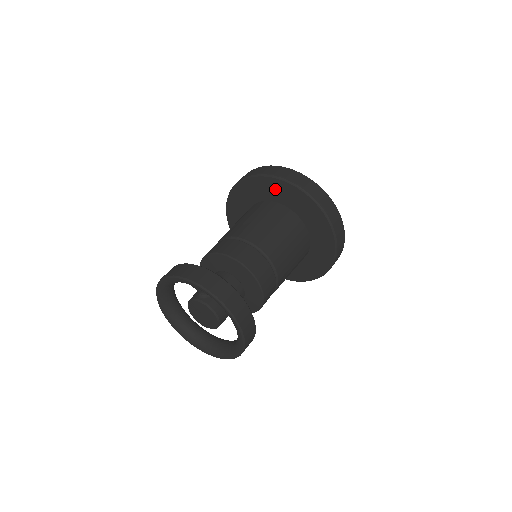
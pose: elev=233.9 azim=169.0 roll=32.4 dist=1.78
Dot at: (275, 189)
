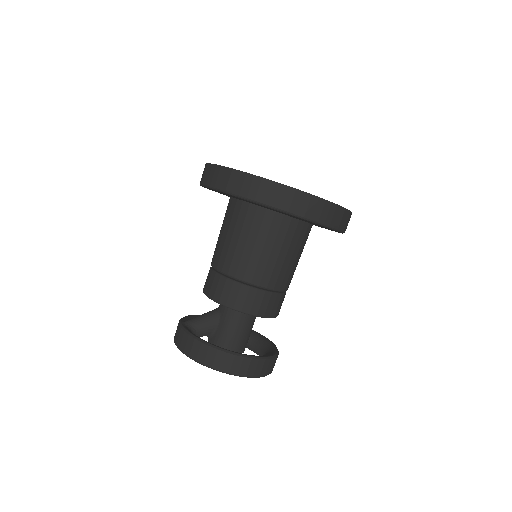
Dot at: occluded
